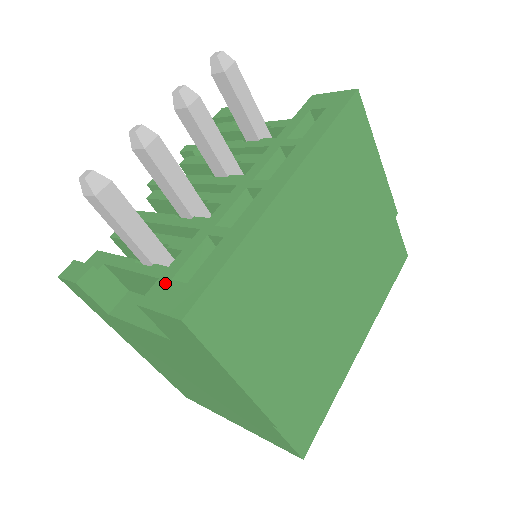
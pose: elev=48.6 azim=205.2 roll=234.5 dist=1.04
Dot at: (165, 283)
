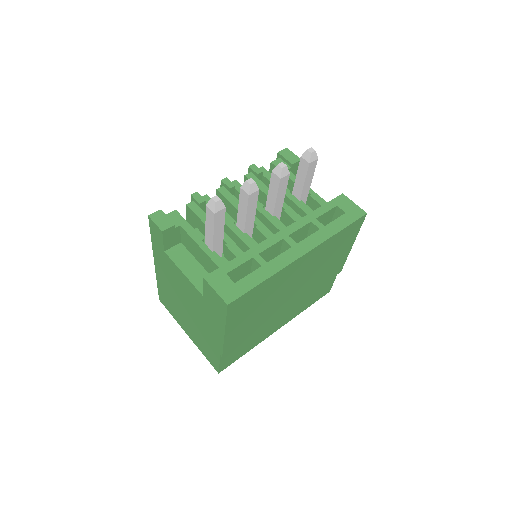
Dot at: (222, 274)
